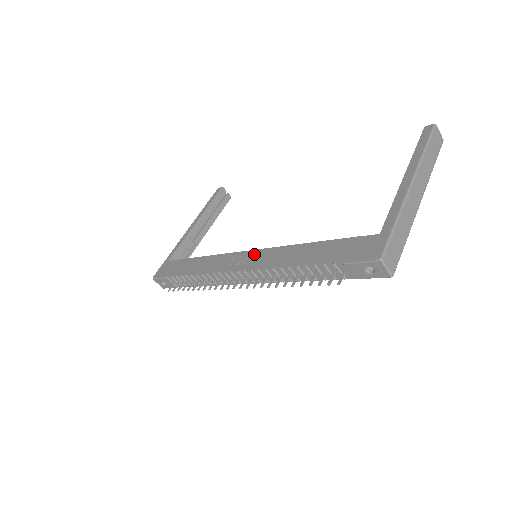
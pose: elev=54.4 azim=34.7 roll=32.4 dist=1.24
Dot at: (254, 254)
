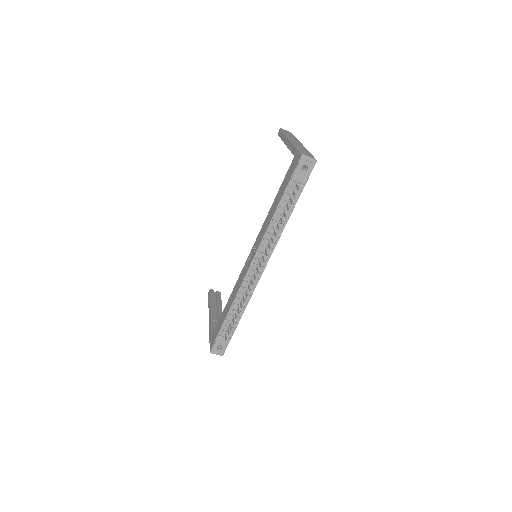
Dot at: (253, 249)
